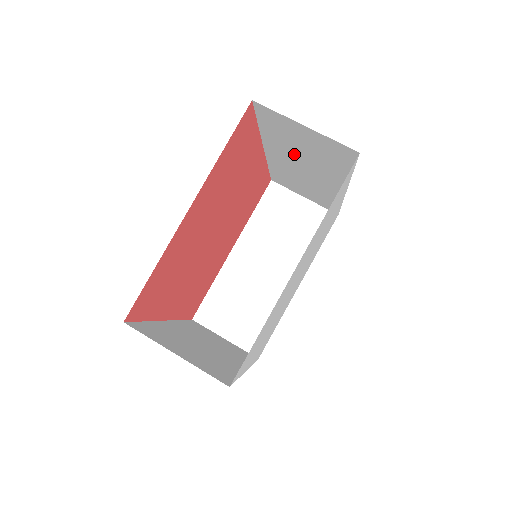
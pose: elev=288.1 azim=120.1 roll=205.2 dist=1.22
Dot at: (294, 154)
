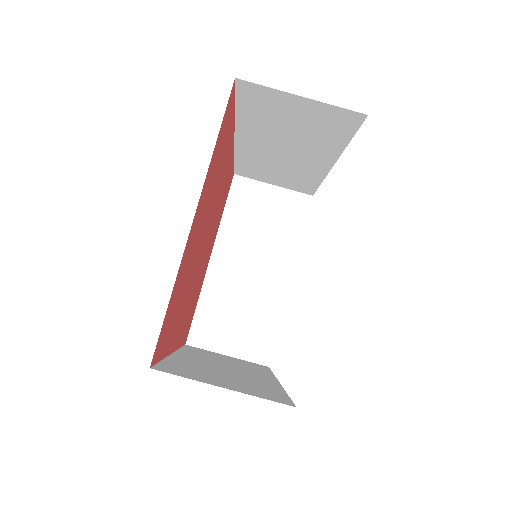
Dot at: (275, 136)
